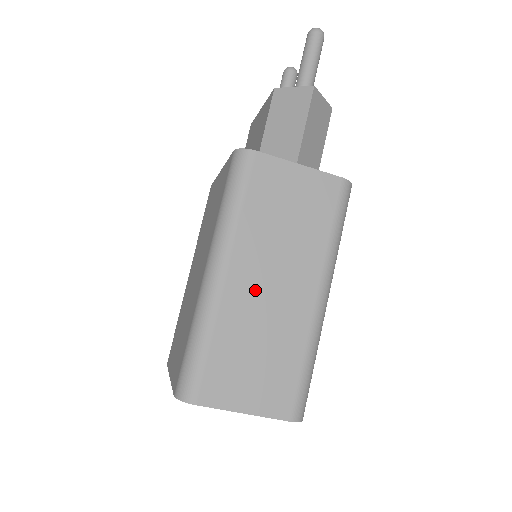
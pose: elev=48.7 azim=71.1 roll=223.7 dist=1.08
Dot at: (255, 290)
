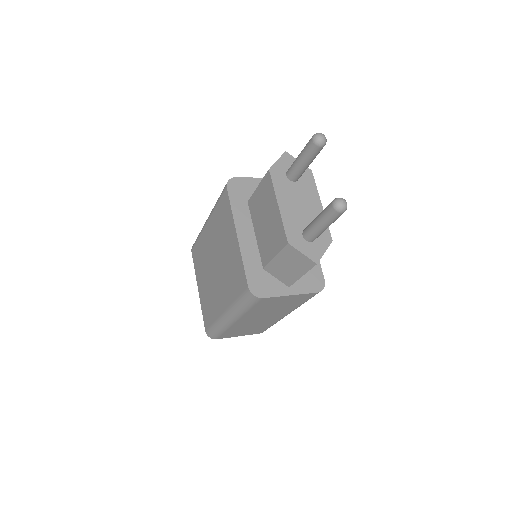
Dot at: (251, 321)
